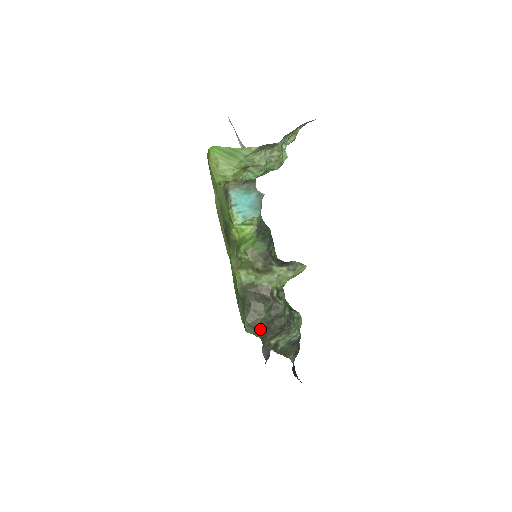
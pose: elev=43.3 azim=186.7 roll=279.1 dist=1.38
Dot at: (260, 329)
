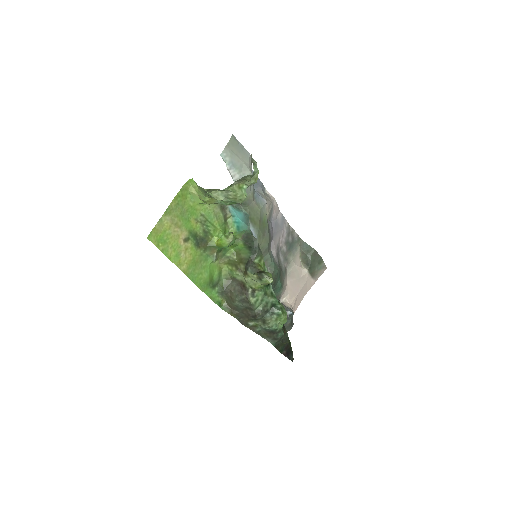
Dot at: (235, 311)
